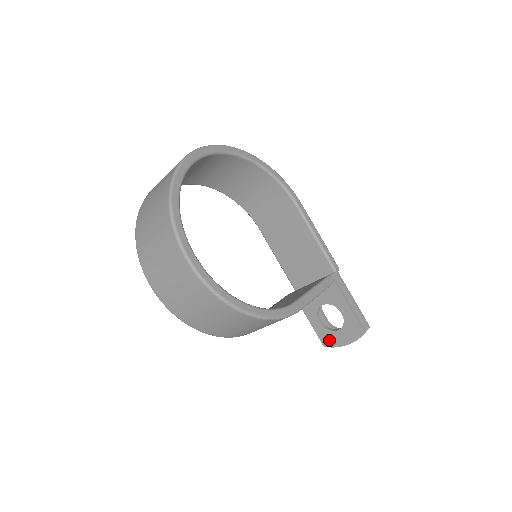
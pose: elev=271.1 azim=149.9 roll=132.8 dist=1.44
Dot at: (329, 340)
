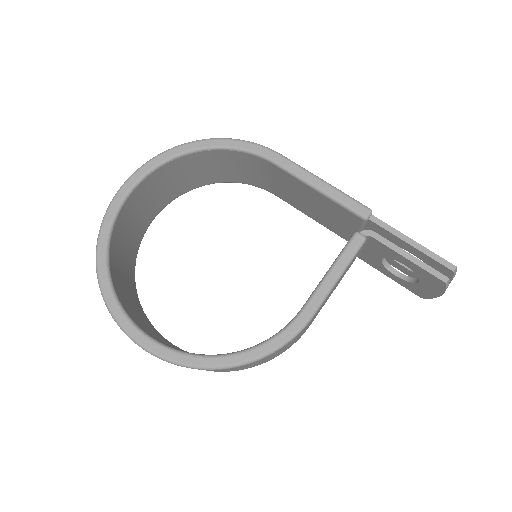
Dot at: (420, 292)
